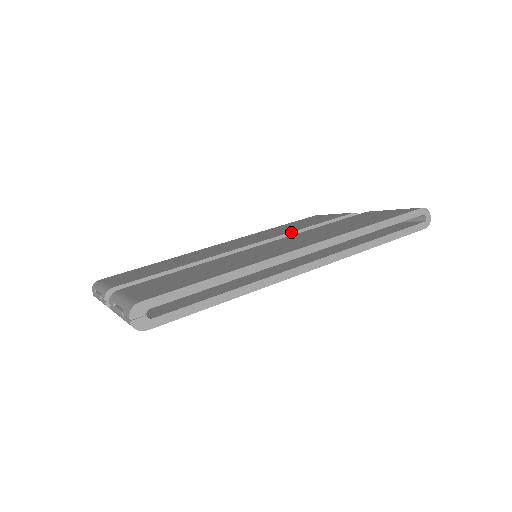
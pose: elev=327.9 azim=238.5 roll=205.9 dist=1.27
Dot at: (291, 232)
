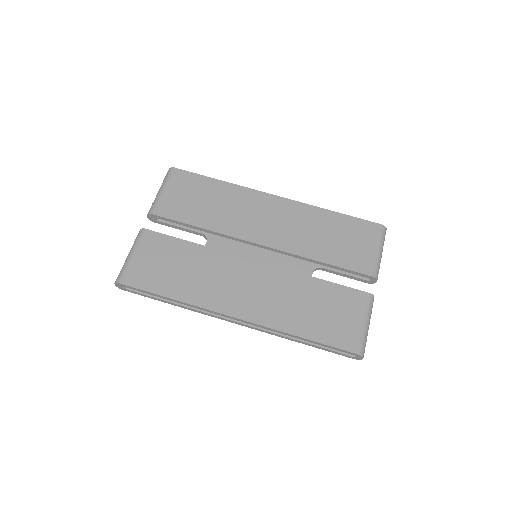
Dot at: (301, 256)
